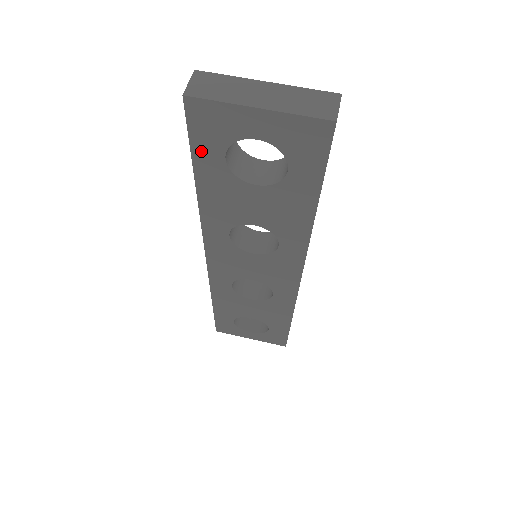
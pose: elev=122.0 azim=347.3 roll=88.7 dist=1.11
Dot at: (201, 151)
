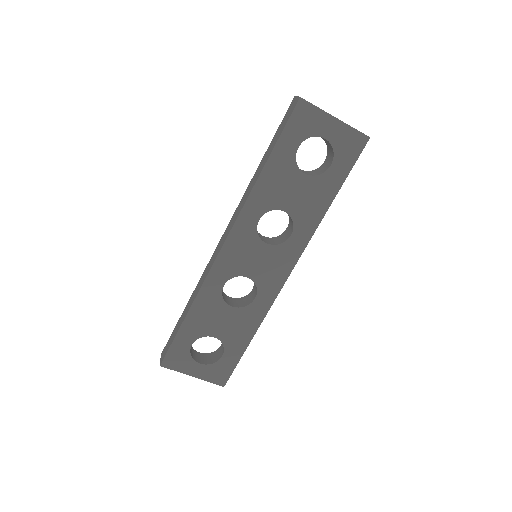
Dot at: (286, 138)
